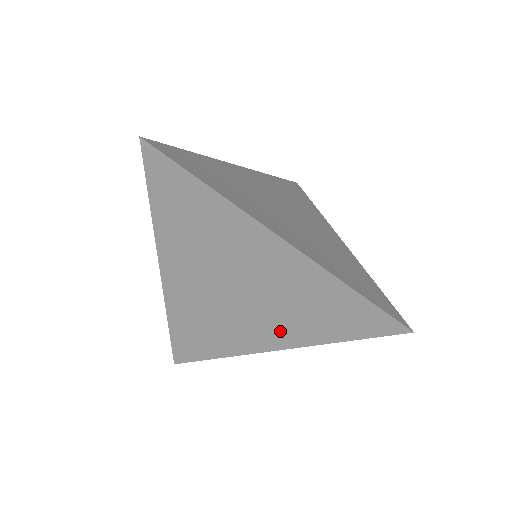
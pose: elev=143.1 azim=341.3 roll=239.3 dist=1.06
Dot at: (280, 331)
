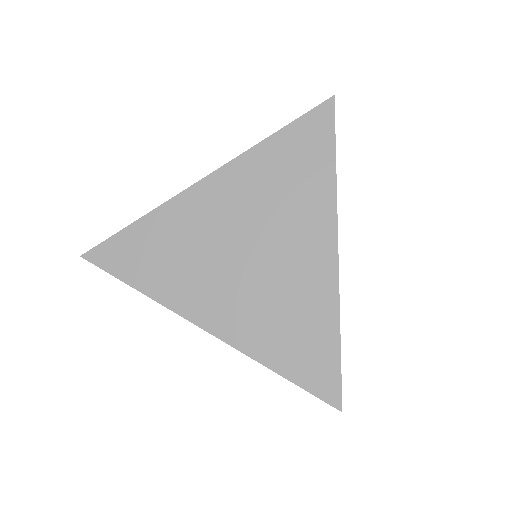
Dot at: (235, 317)
